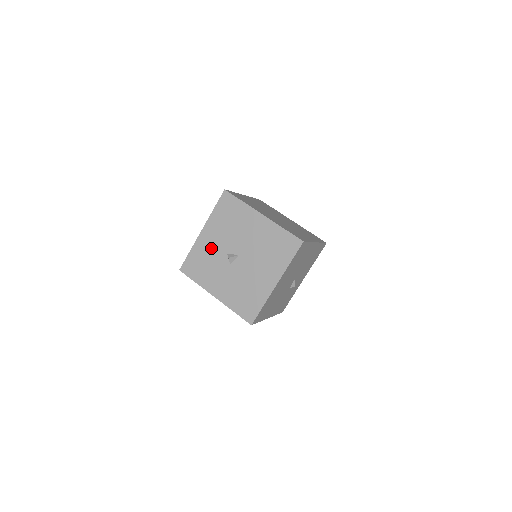
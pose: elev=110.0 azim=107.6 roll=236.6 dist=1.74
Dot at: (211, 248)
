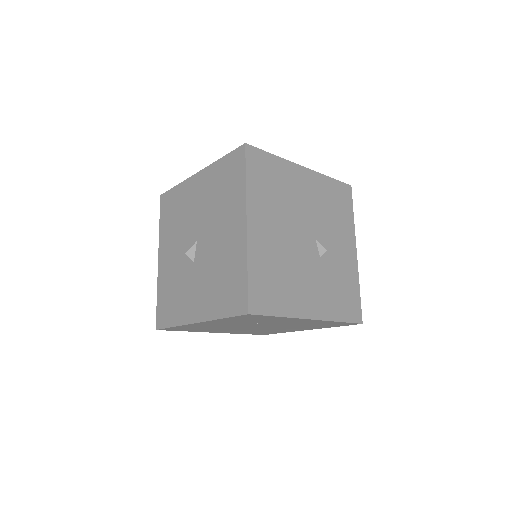
Dot at: (172, 267)
